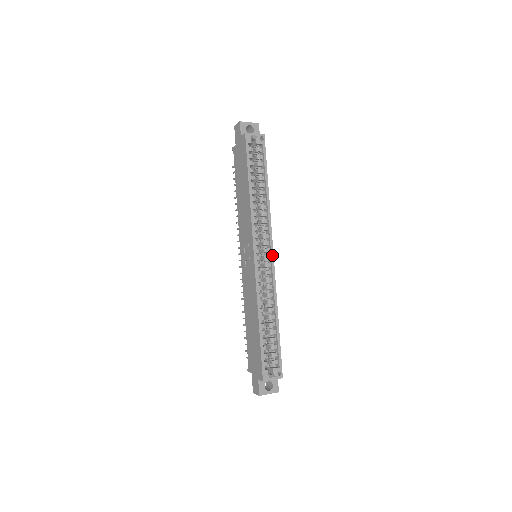
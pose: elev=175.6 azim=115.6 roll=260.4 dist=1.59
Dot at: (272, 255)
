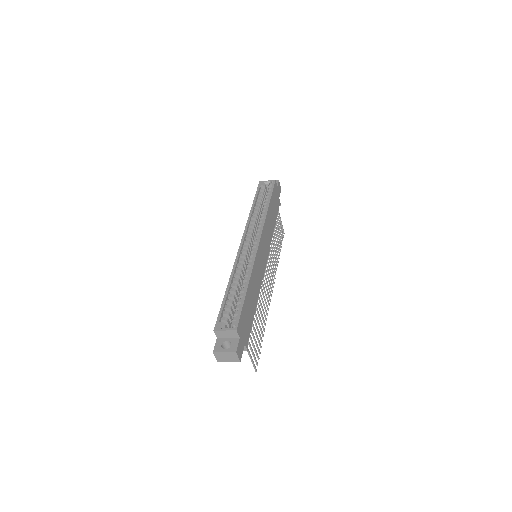
Dot at: (258, 242)
